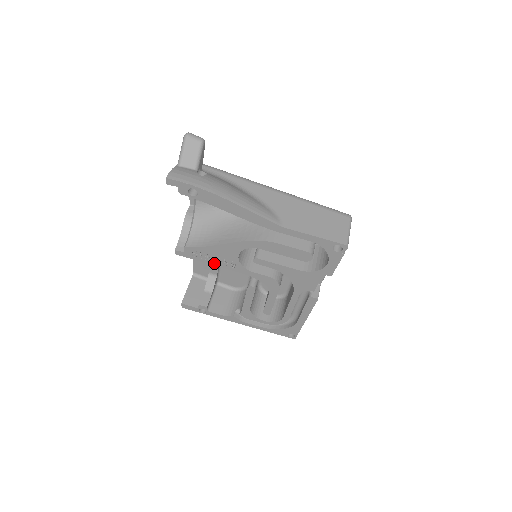
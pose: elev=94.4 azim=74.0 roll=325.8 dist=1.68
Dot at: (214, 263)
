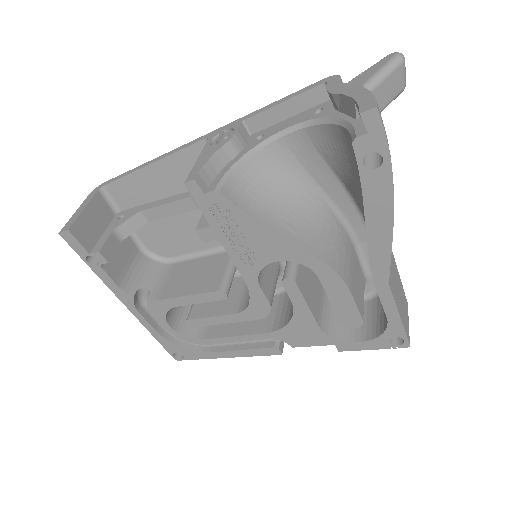
Dot at: (225, 239)
